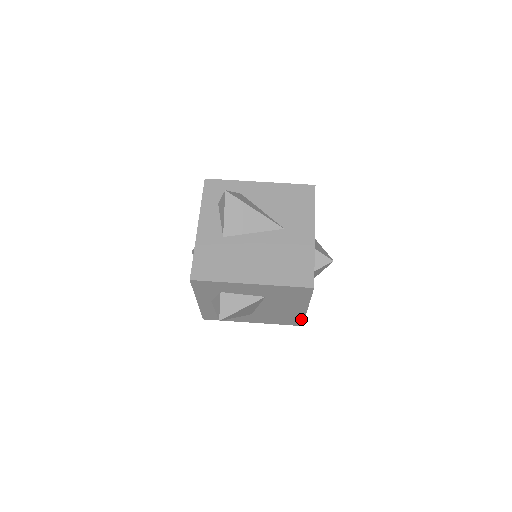
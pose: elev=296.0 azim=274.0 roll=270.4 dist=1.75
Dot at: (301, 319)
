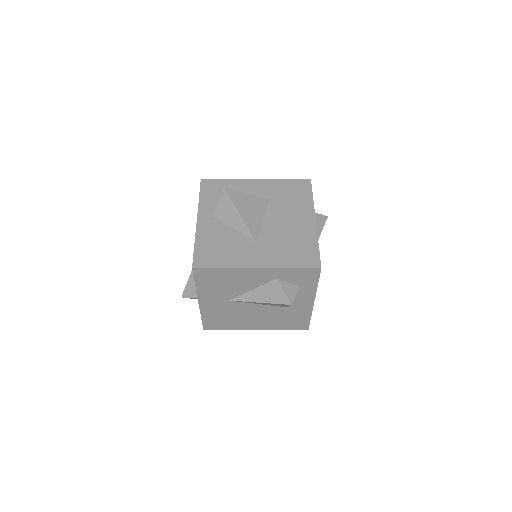
Dot at: (315, 248)
